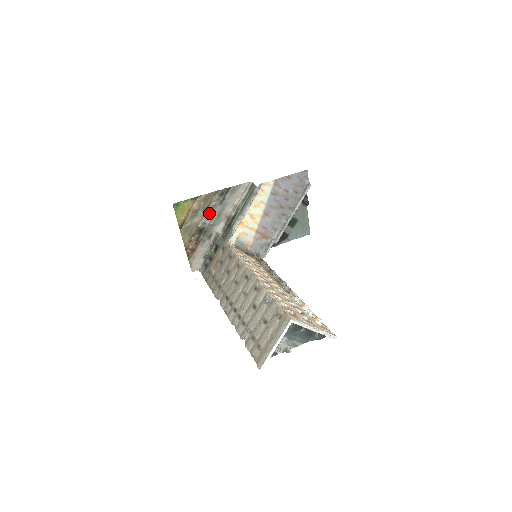
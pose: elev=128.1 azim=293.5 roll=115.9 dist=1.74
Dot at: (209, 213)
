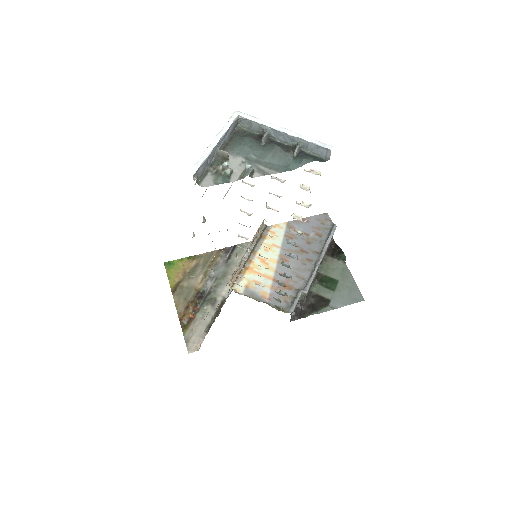
Dot at: (211, 274)
